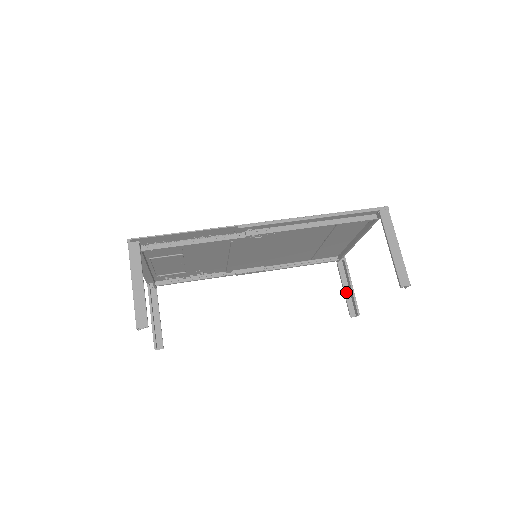
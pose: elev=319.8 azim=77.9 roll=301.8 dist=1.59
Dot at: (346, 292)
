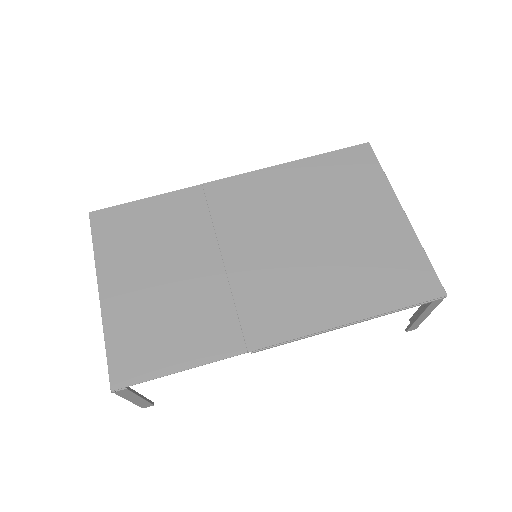
Dot at: occluded
